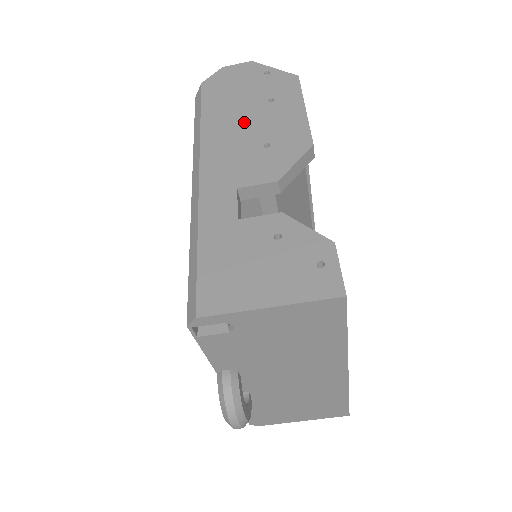
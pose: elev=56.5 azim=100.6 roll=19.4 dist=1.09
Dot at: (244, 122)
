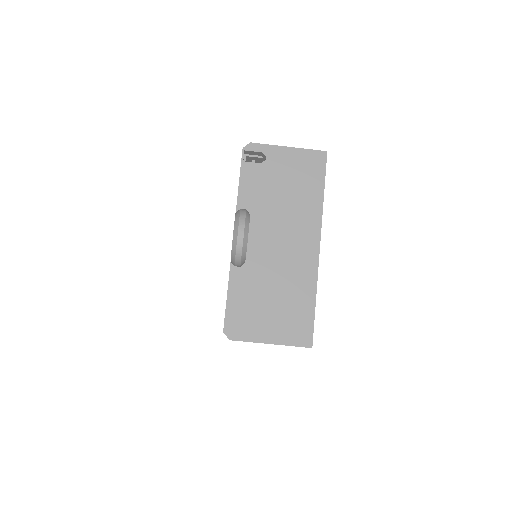
Dot at: occluded
